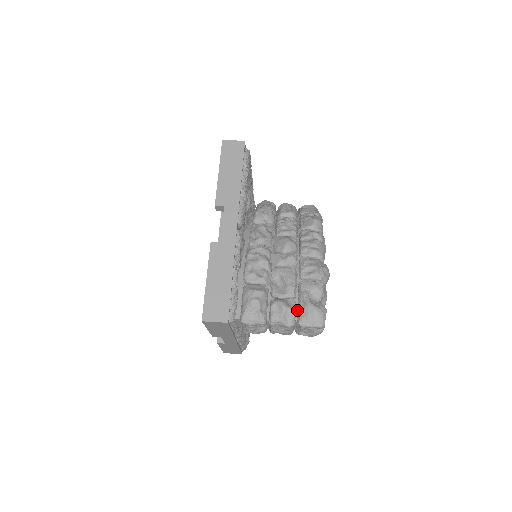
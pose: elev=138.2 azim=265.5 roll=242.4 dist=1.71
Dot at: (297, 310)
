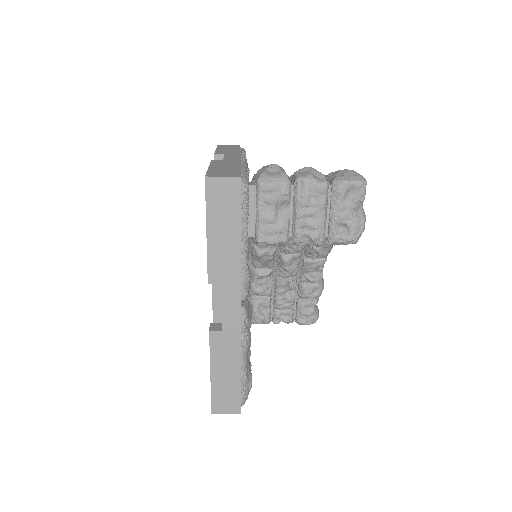
Dot at: occluded
